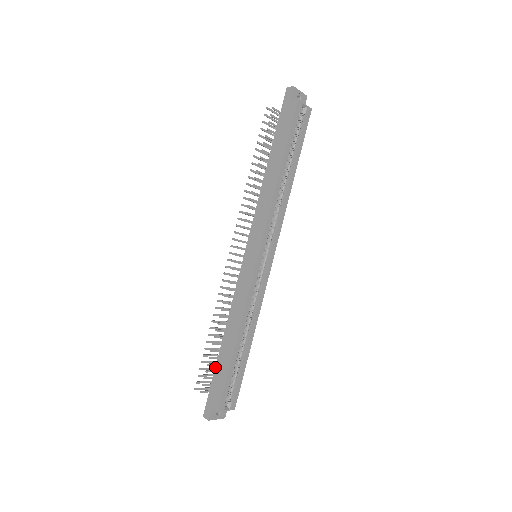
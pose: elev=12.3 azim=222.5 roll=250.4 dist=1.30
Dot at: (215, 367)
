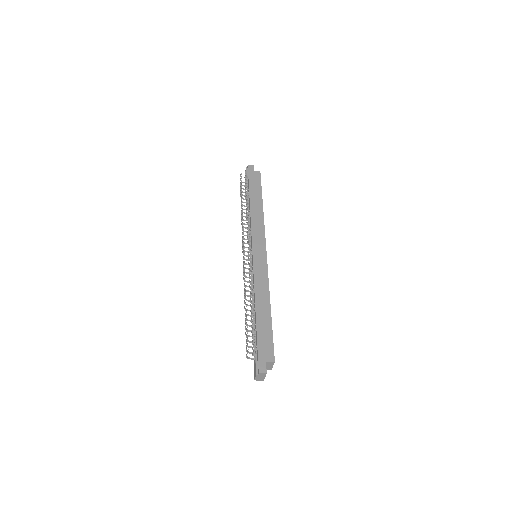
Dot at: (256, 331)
